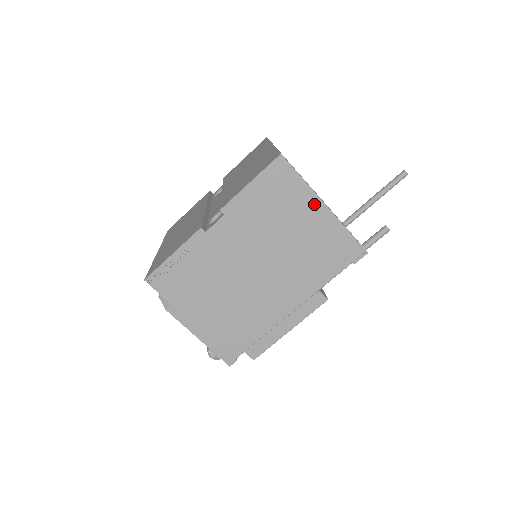
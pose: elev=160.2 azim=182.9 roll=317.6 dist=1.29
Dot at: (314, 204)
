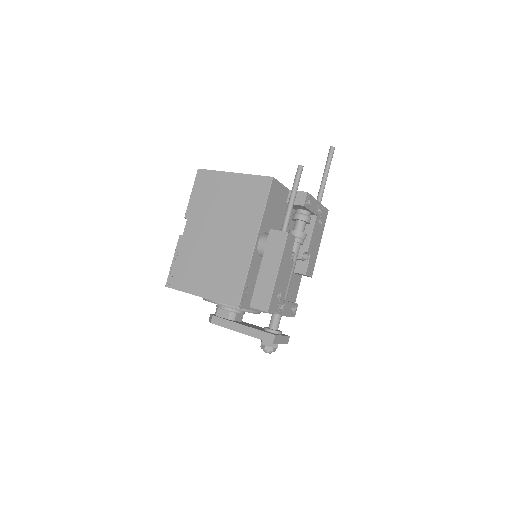
Dot at: (227, 177)
